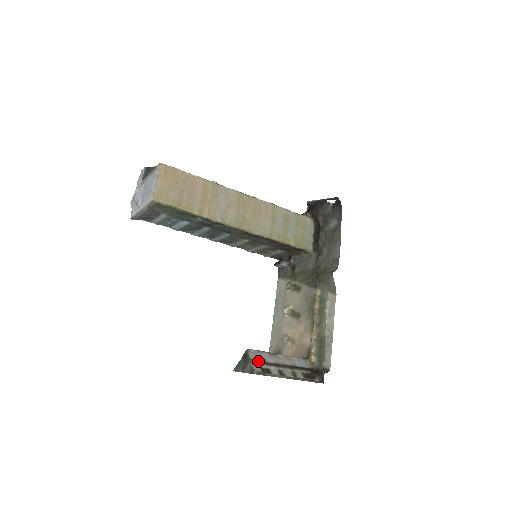
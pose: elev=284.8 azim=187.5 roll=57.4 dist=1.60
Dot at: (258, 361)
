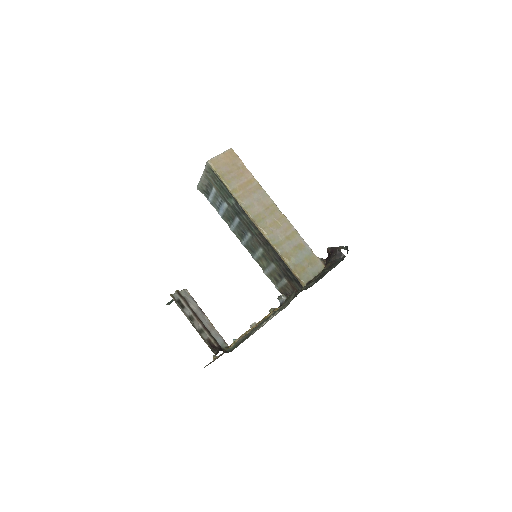
Dot at: (183, 296)
